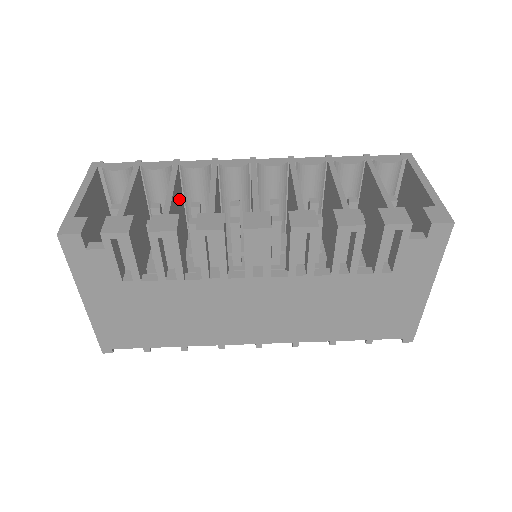
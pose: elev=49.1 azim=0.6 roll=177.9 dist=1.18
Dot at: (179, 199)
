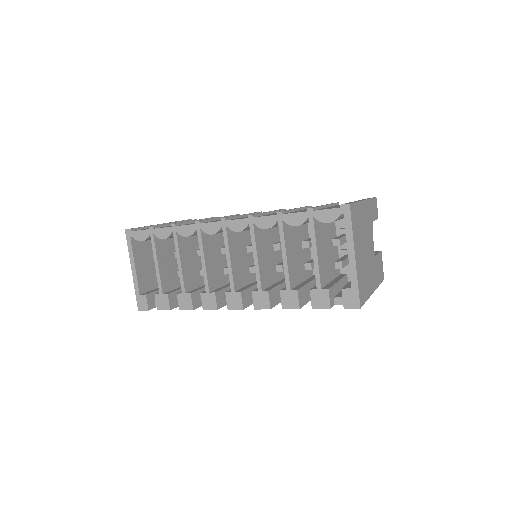
Dot at: (189, 246)
